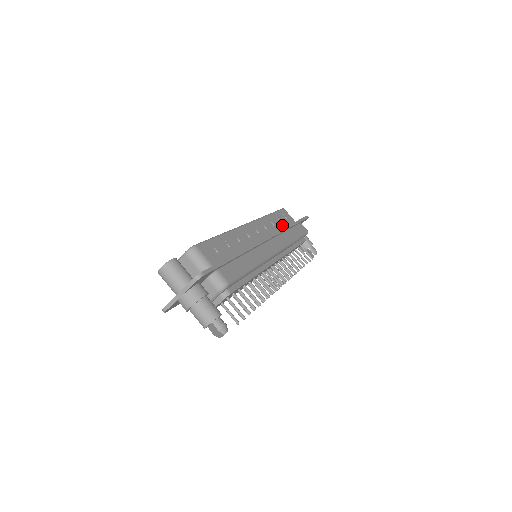
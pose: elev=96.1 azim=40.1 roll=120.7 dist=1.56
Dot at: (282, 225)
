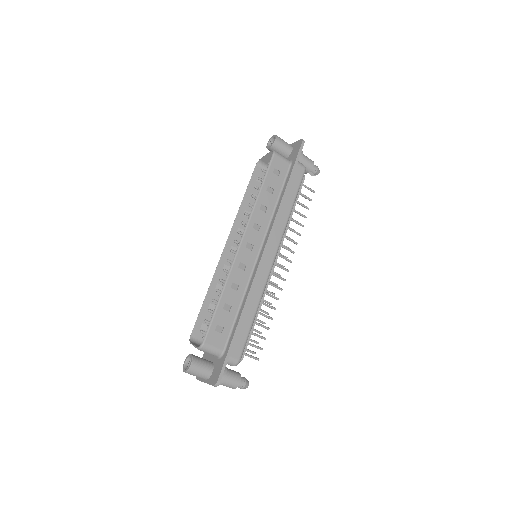
Dot at: (275, 194)
